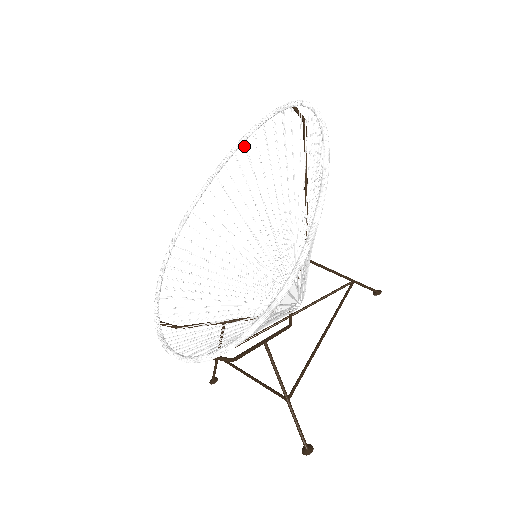
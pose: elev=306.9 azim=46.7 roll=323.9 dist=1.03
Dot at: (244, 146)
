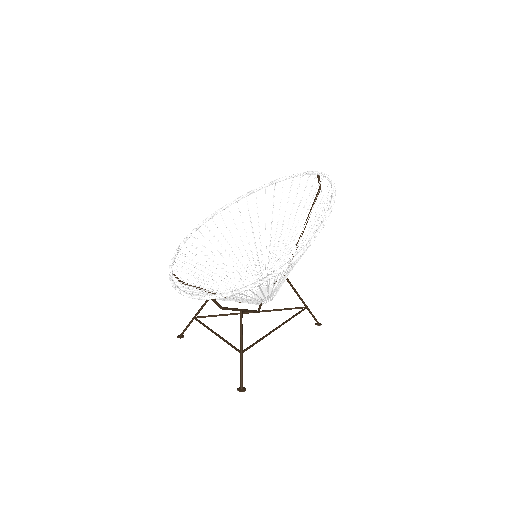
Dot at: (274, 186)
